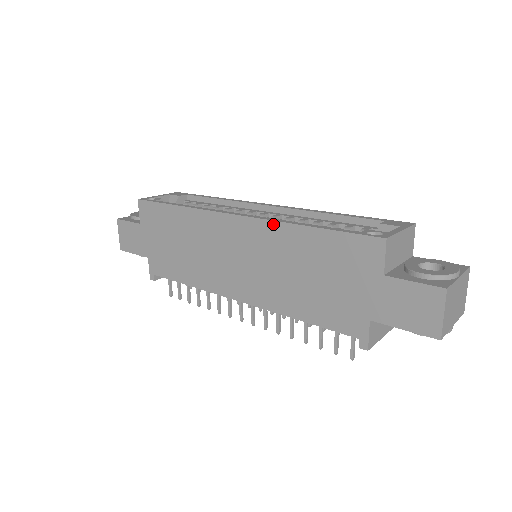
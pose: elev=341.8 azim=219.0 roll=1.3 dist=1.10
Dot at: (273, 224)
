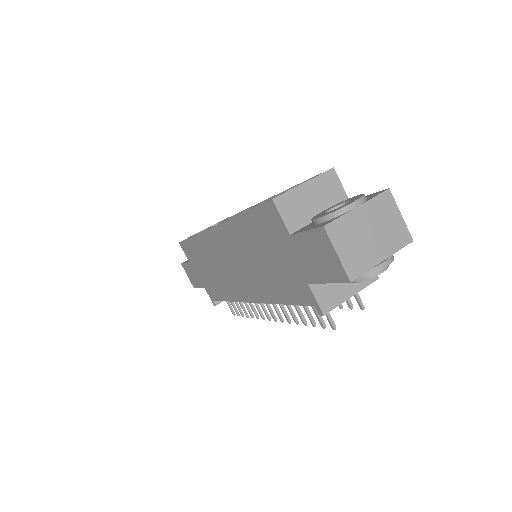
Dot at: (227, 224)
